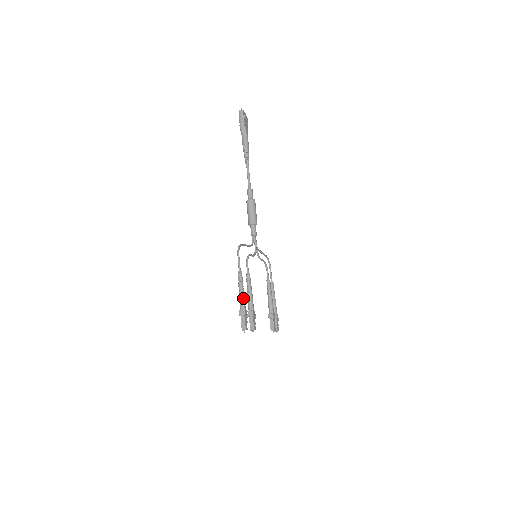
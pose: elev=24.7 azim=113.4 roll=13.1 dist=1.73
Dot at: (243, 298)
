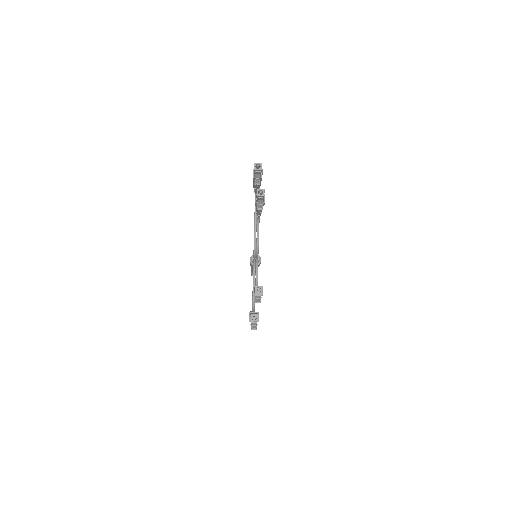
Dot at: occluded
